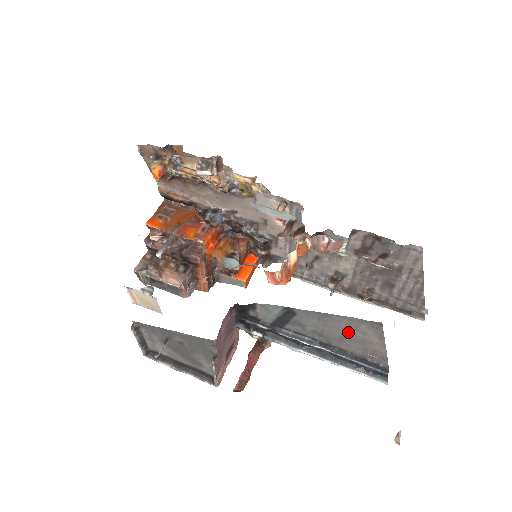
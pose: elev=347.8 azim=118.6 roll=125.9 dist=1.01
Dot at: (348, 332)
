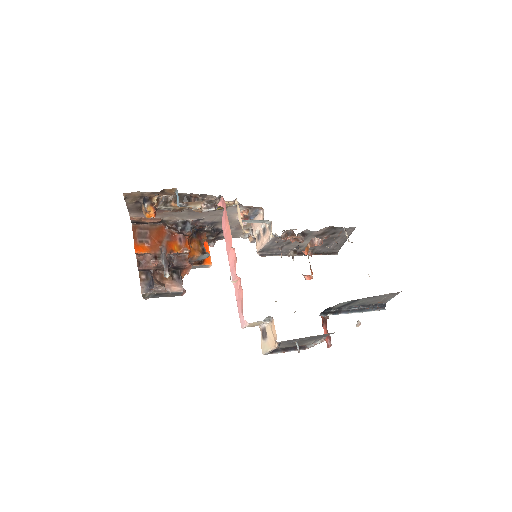
Dot at: (380, 298)
